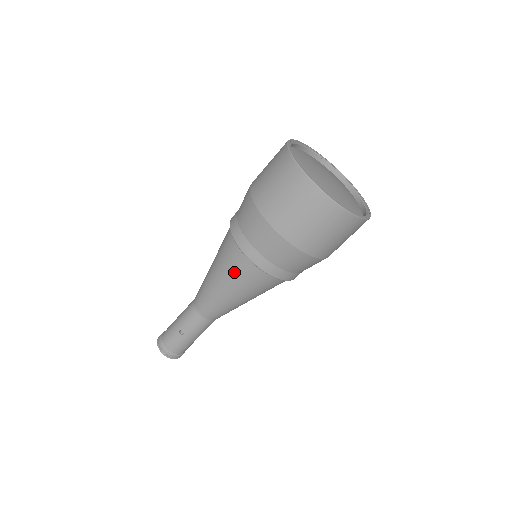
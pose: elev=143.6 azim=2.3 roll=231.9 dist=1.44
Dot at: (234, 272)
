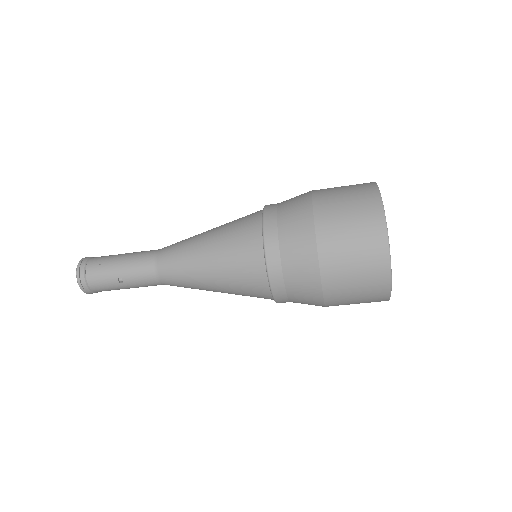
Dot at: (239, 275)
